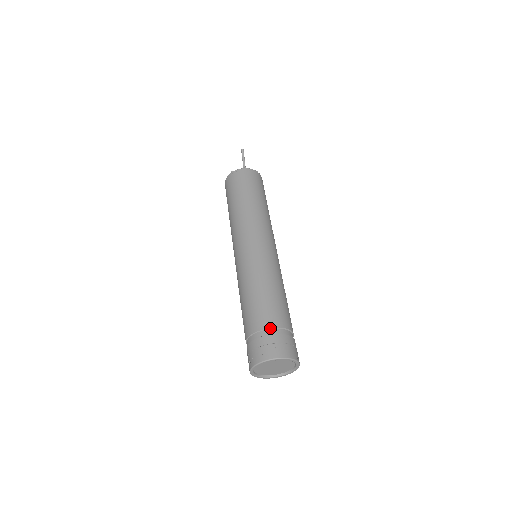
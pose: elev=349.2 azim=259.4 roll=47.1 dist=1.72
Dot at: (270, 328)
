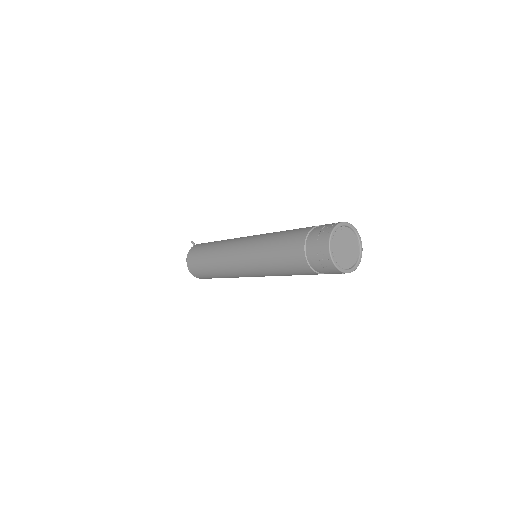
Dot at: occluded
